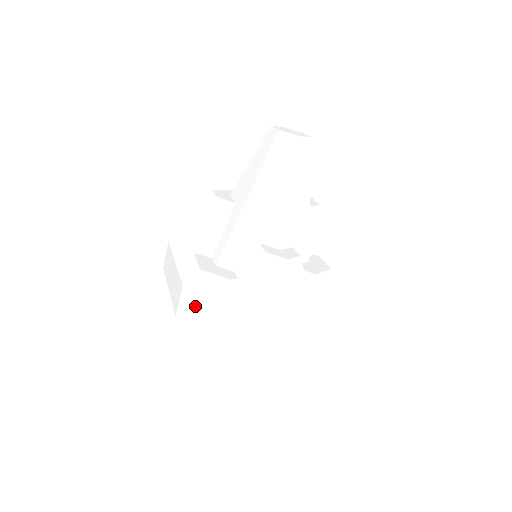
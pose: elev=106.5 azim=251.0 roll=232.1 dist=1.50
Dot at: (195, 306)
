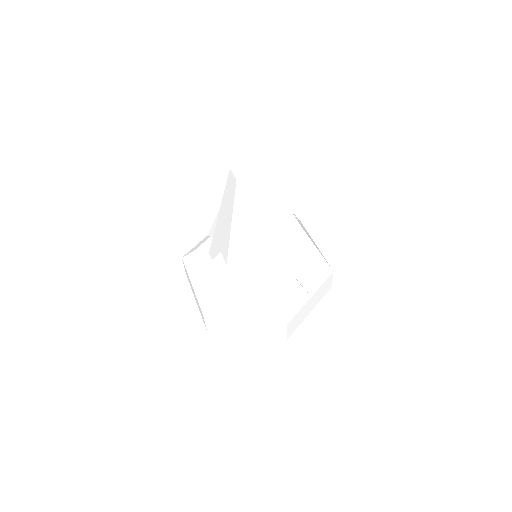
Dot at: occluded
